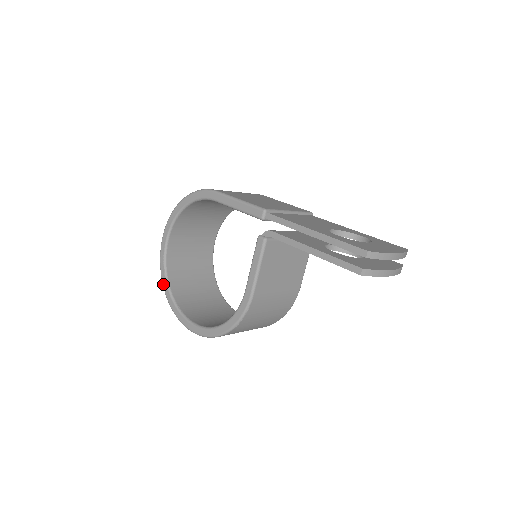
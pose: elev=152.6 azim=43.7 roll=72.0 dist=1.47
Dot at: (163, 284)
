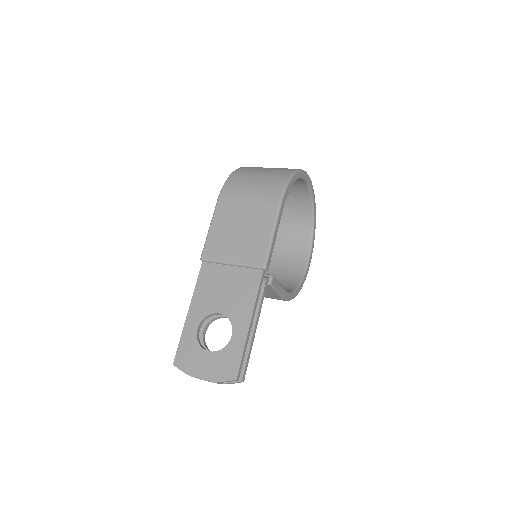
Dot at: occluded
